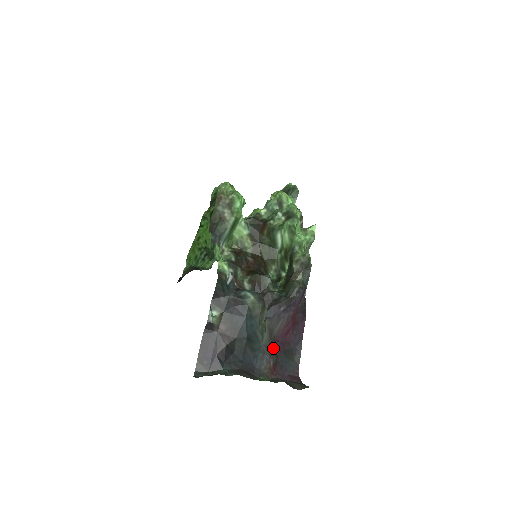
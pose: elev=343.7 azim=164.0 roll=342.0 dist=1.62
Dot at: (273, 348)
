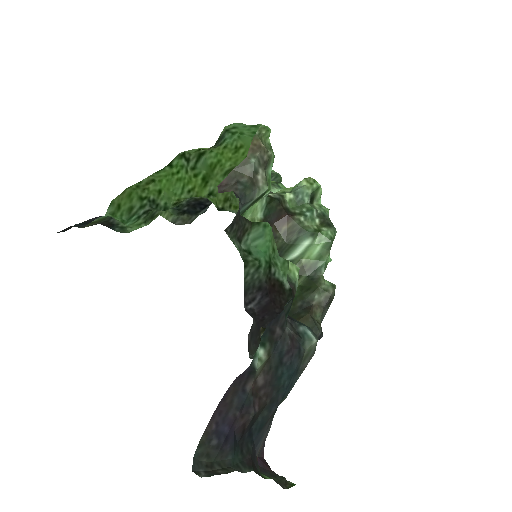
Dot at: occluded
